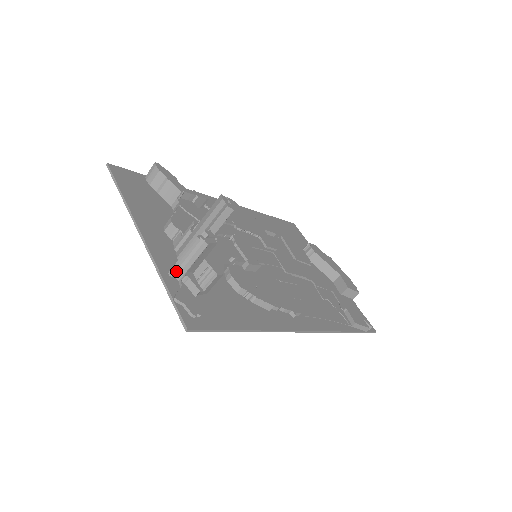
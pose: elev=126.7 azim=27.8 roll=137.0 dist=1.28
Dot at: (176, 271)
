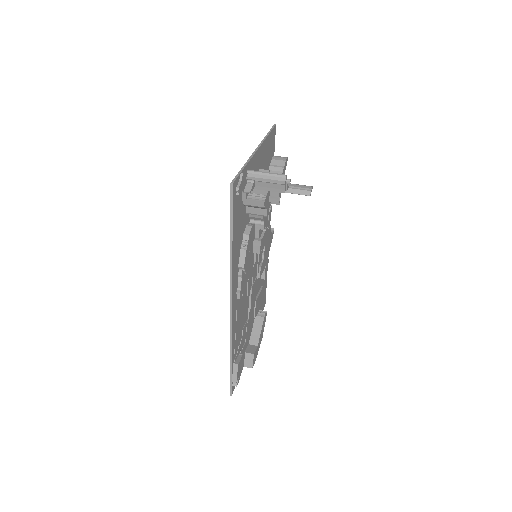
Dot at: (252, 174)
